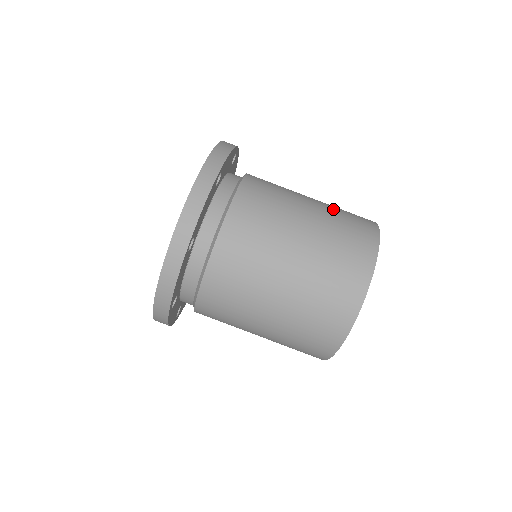
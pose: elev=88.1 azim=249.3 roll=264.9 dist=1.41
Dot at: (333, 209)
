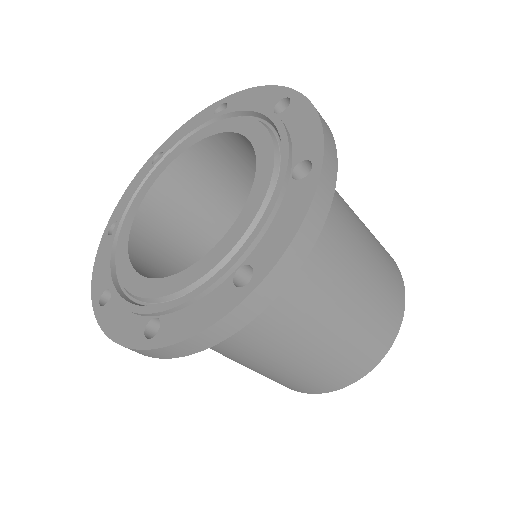
Dot at: (320, 367)
